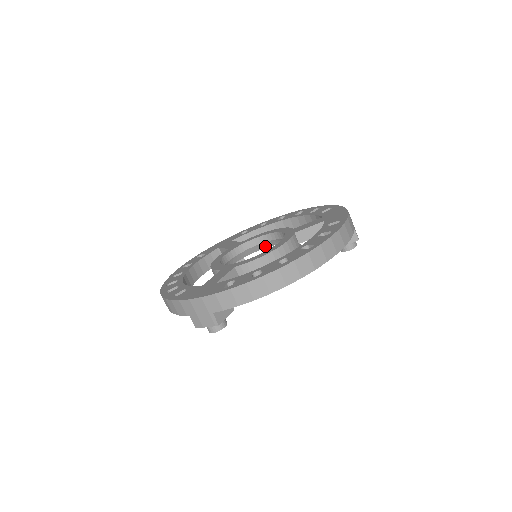
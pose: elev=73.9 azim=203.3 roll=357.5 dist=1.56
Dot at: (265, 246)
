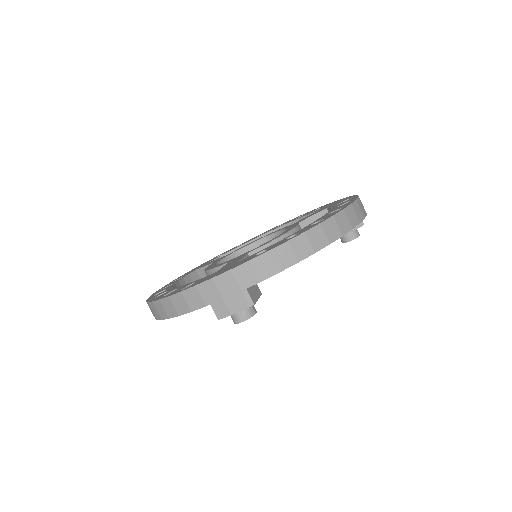
Dot at: occluded
